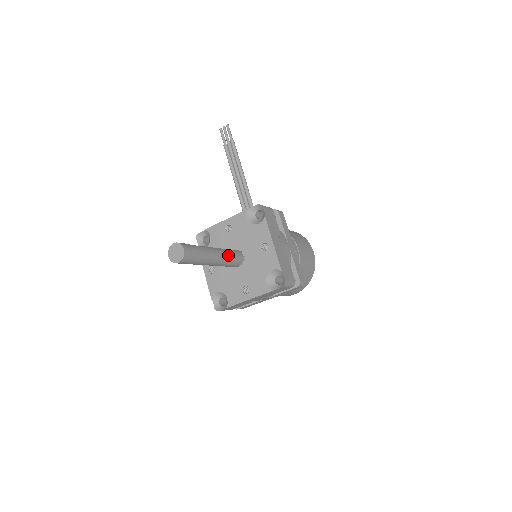
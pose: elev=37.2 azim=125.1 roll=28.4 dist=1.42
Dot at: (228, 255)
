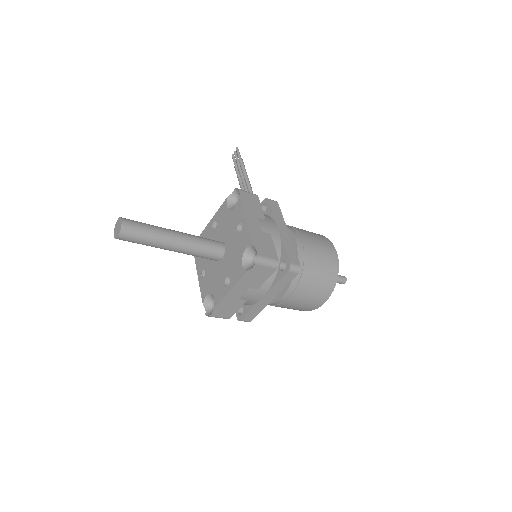
Dot at: (196, 240)
